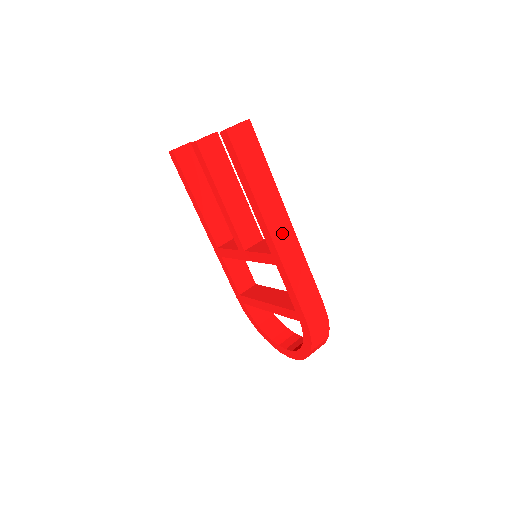
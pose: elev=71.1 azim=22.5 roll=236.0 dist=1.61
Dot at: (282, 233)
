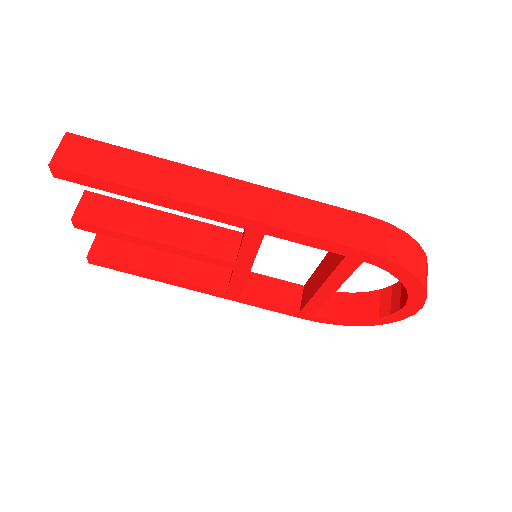
Dot at: (227, 196)
